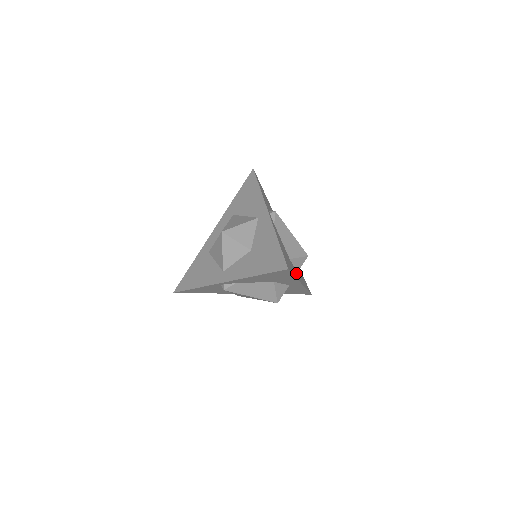
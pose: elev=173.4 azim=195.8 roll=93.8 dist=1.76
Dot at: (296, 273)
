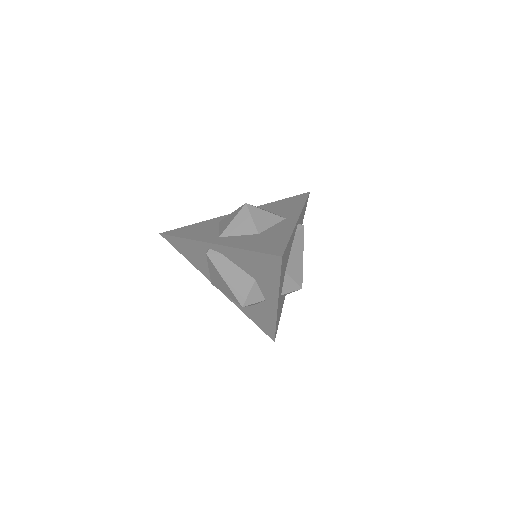
Dot at: occluded
